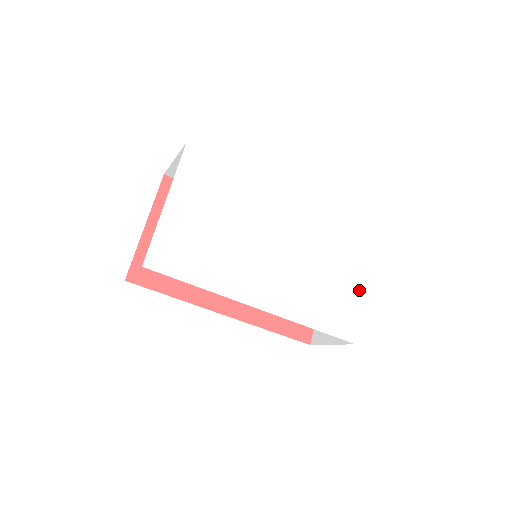
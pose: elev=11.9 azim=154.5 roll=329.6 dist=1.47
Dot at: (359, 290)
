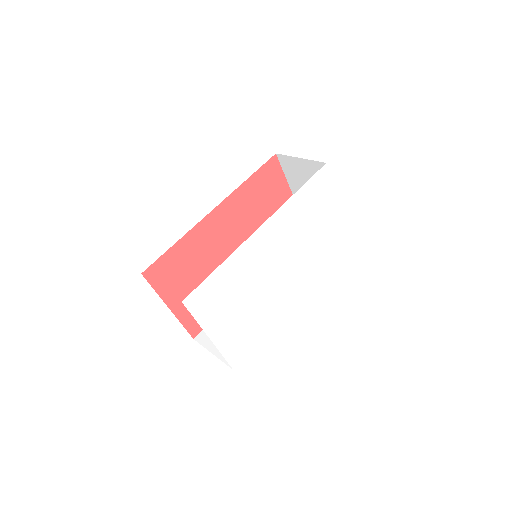
Dot at: (338, 213)
